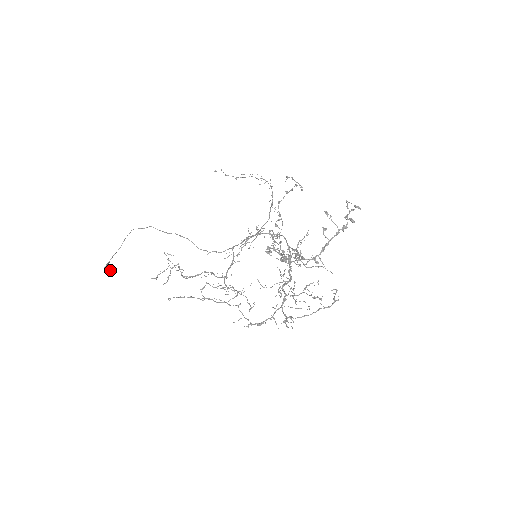
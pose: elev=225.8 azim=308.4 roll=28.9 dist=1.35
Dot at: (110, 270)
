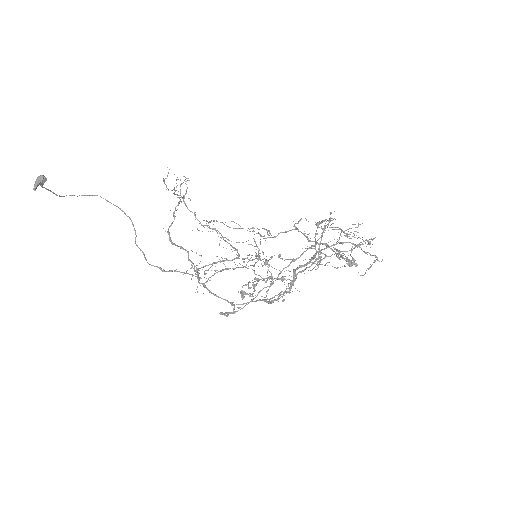
Dot at: occluded
